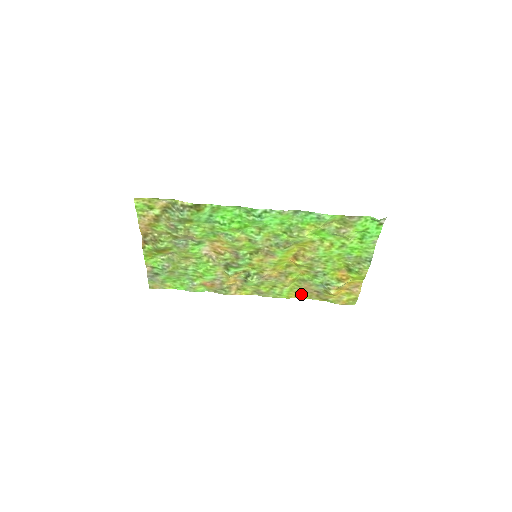
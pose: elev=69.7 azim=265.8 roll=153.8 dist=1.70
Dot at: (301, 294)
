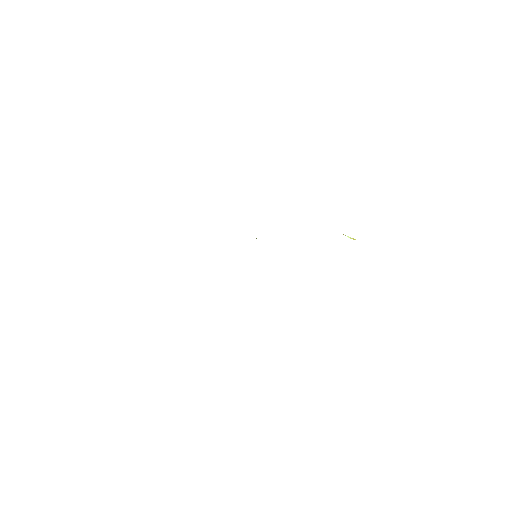
Dot at: occluded
